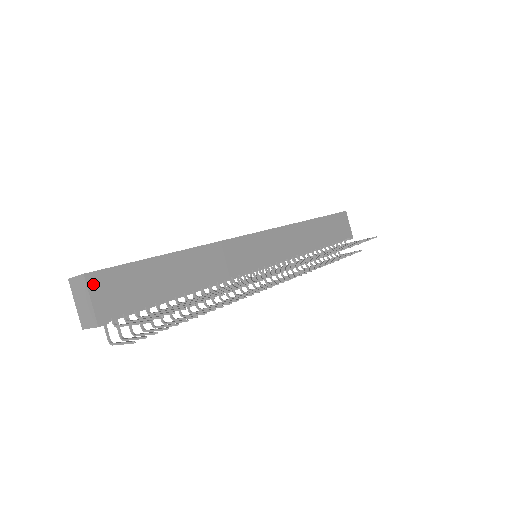
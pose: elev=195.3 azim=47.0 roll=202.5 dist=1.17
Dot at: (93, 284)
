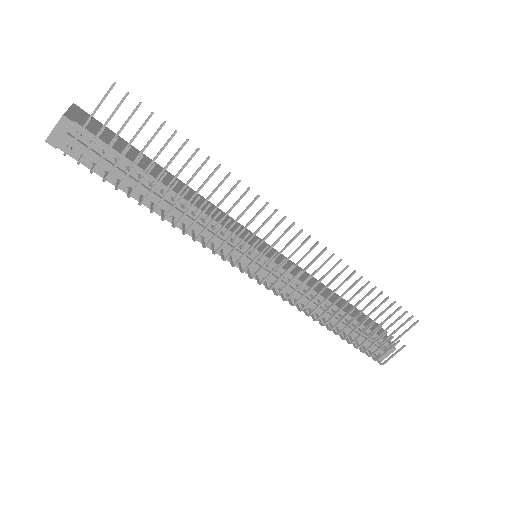
Dot at: (77, 110)
